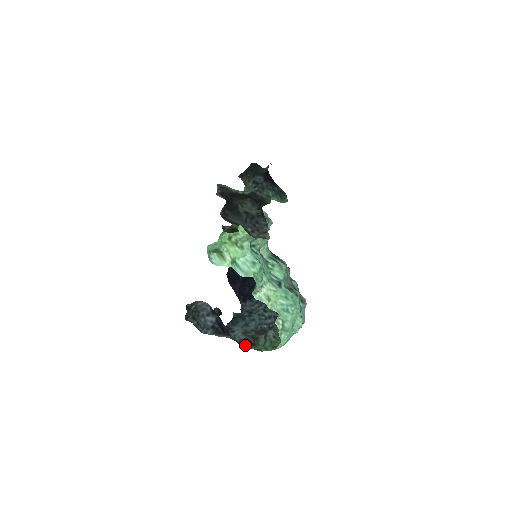
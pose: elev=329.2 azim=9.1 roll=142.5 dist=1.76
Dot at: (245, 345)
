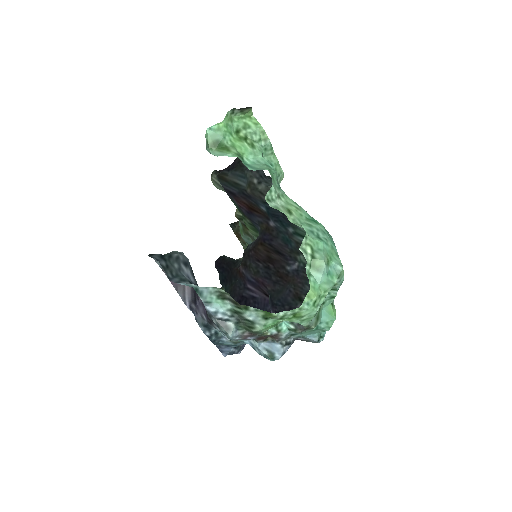
Dot at: (244, 310)
